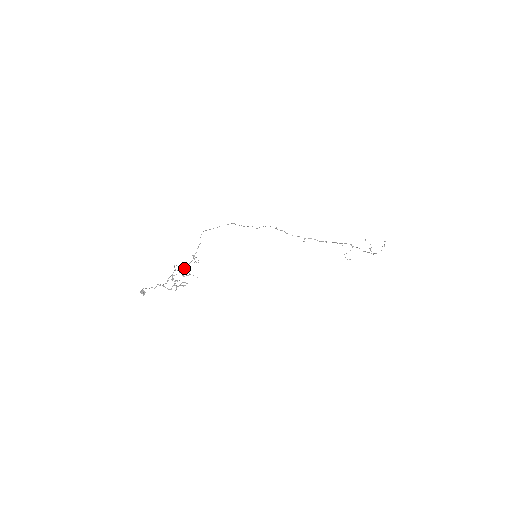
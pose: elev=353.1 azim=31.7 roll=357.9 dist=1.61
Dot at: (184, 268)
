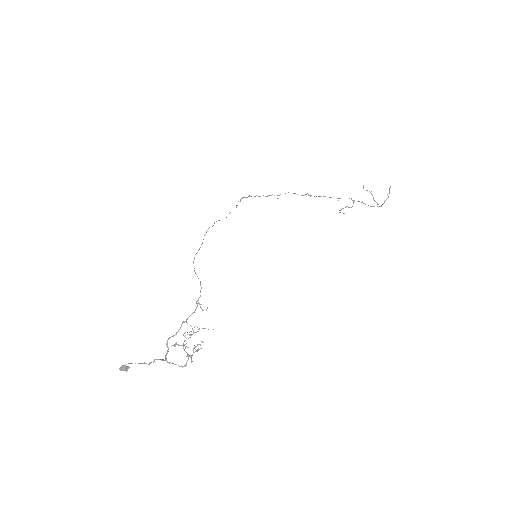
Dot at: (187, 323)
